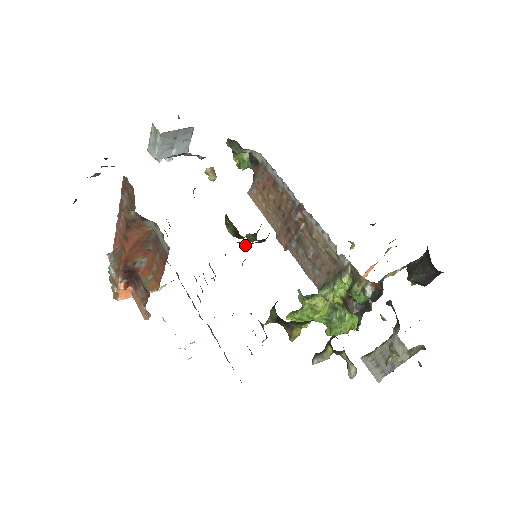
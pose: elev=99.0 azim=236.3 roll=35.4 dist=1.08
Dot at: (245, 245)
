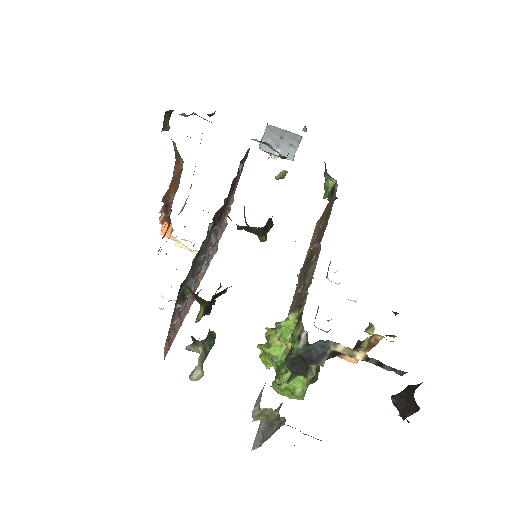
Dot at: (237, 226)
